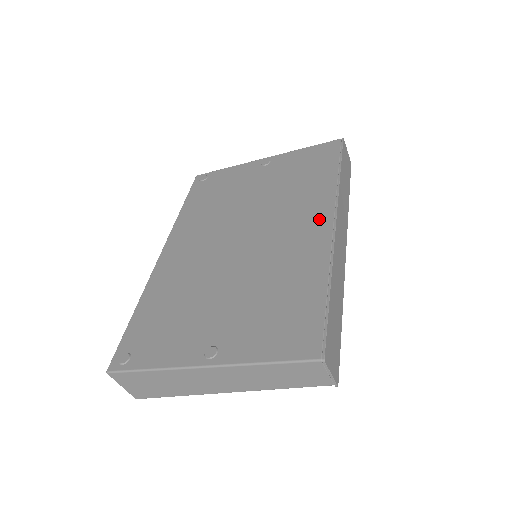
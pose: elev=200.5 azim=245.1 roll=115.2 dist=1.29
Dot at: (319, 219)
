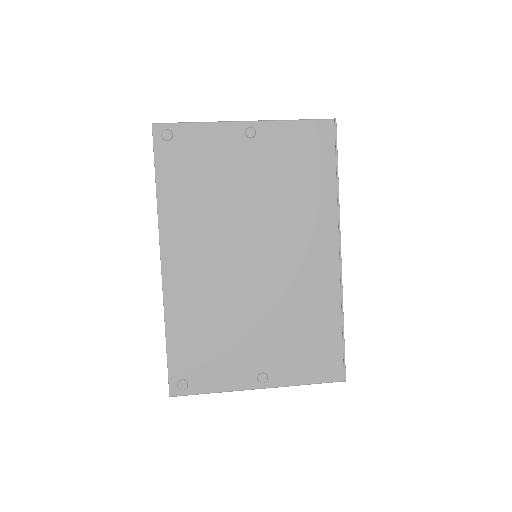
Dot at: (326, 246)
